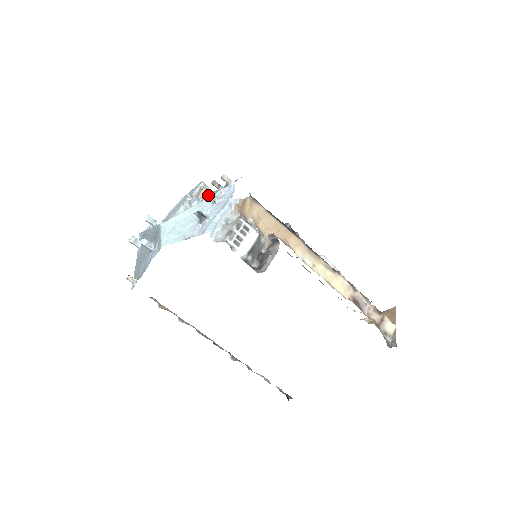
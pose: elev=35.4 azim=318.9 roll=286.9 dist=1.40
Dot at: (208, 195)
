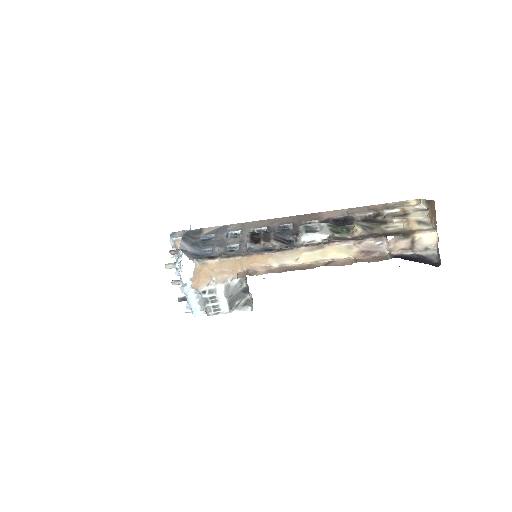
Dot at: occluded
